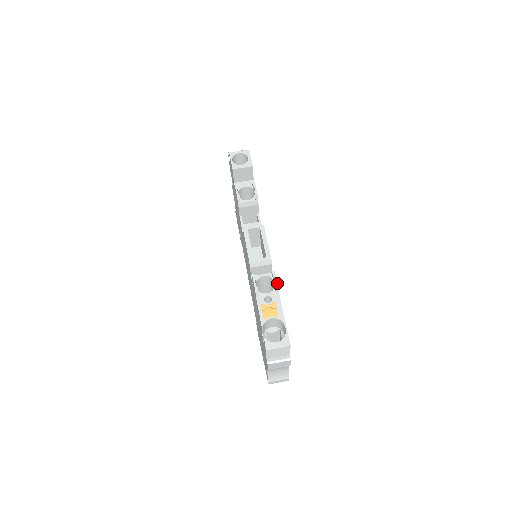
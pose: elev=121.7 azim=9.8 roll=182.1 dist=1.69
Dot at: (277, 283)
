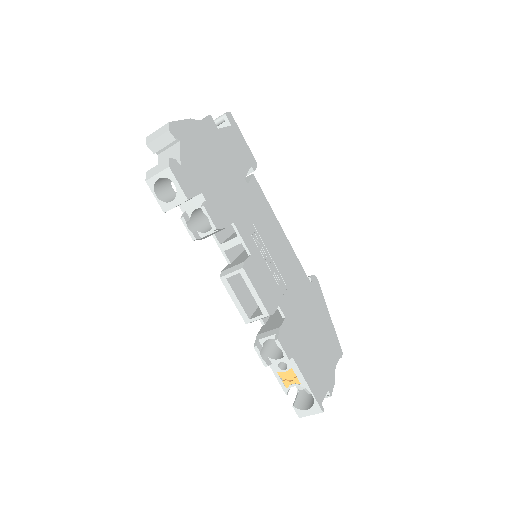
Dot at: (285, 355)
